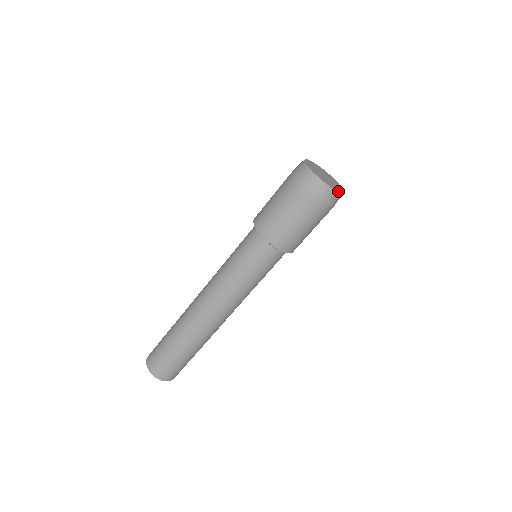
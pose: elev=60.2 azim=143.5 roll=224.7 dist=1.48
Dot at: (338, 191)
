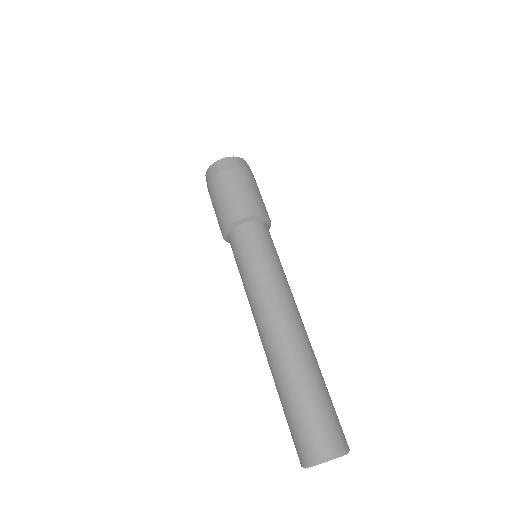
Dot at: (244, 161)
